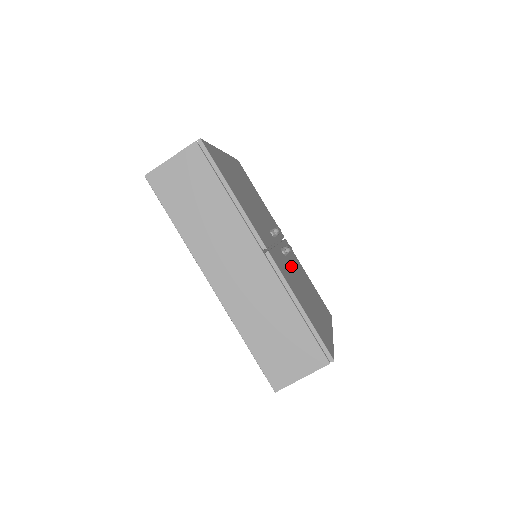
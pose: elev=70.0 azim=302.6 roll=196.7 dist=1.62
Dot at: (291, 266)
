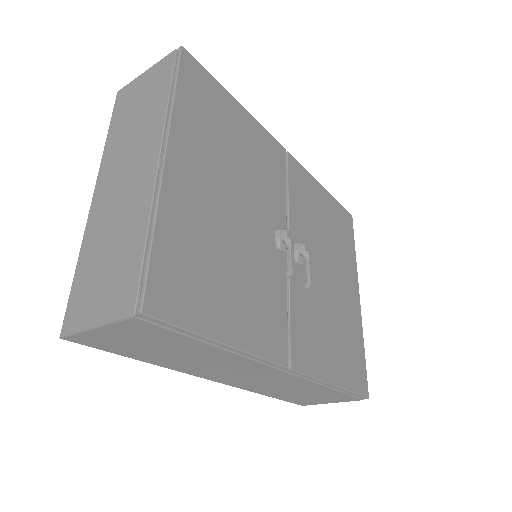
Dot at: occluded
